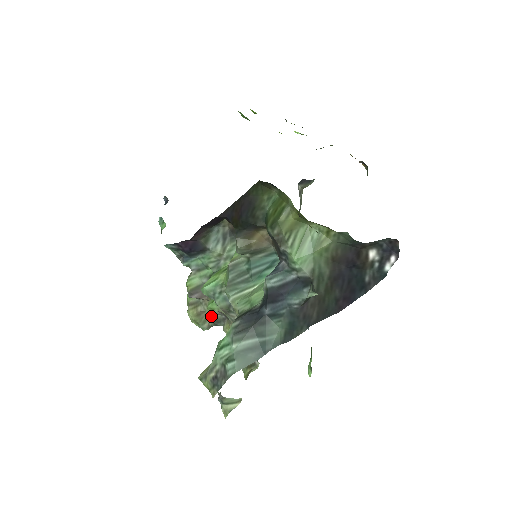
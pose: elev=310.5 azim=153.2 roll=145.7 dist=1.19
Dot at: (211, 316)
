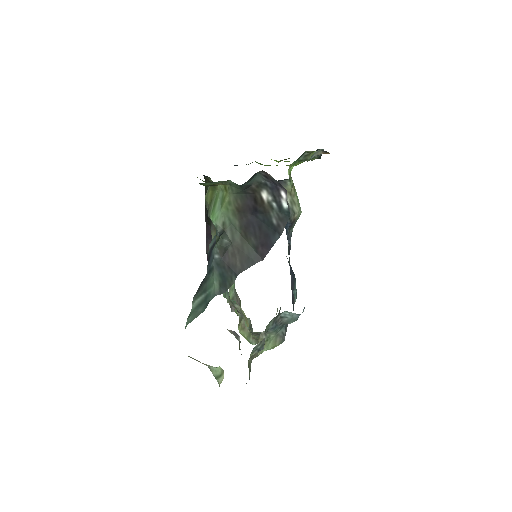
Dot at: (246, 324)
